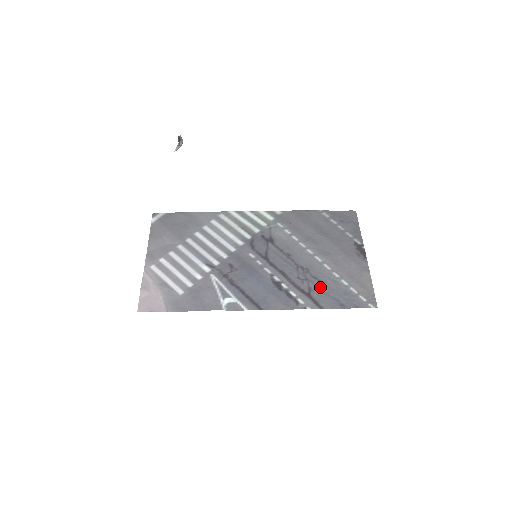
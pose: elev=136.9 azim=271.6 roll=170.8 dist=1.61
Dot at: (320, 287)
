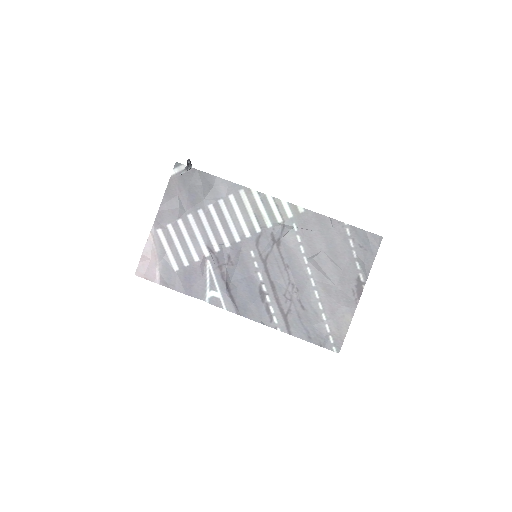
Dot at: (299, 313)
